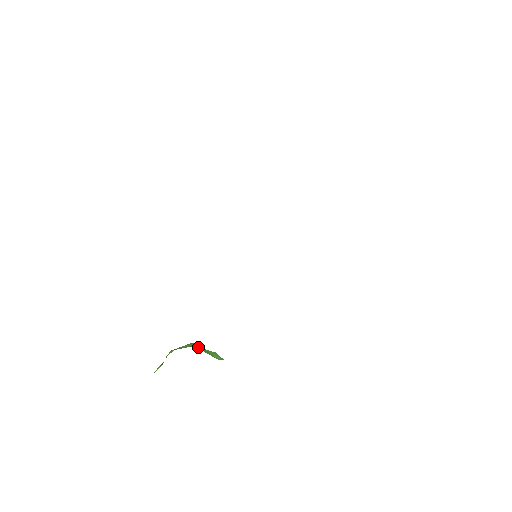
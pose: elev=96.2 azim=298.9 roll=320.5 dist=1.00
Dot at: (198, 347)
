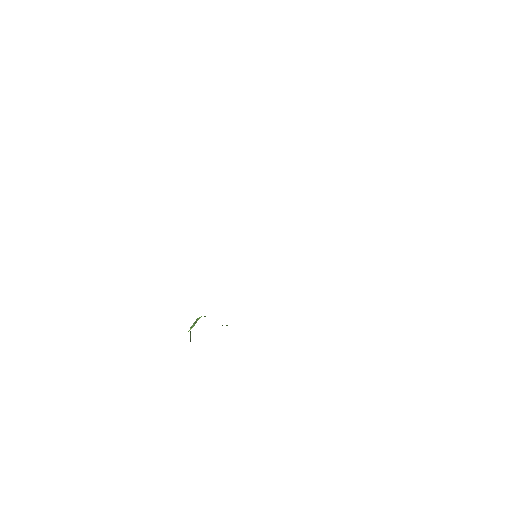
Dot at: occluded
